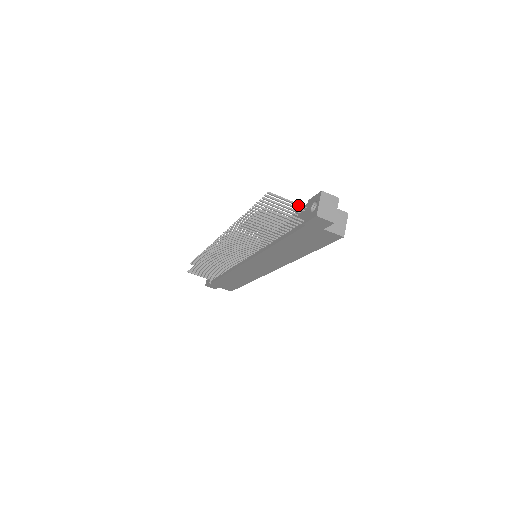
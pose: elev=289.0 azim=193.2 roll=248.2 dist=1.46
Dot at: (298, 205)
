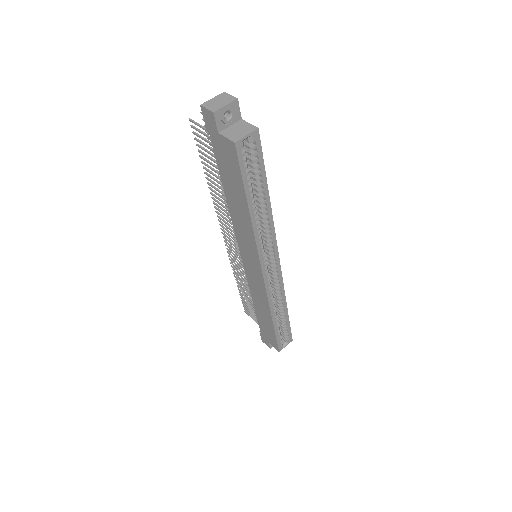
Dot at: occluded
